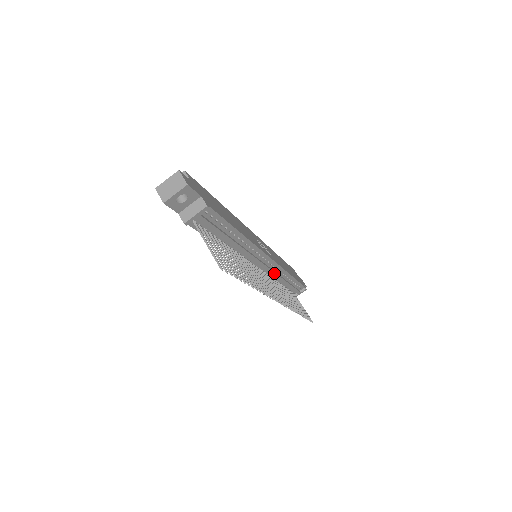
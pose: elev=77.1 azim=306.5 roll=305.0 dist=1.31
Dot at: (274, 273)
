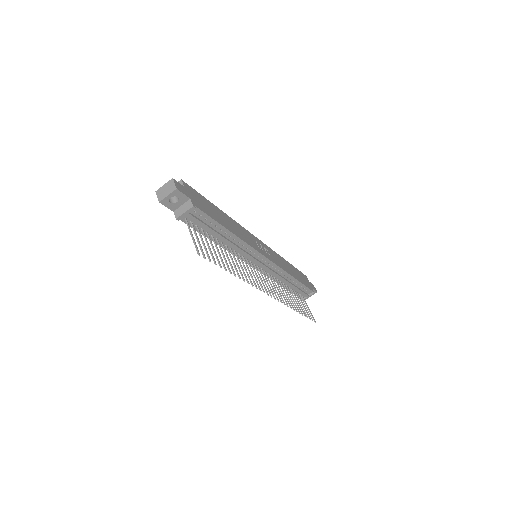
Dot at: (274, 273)
